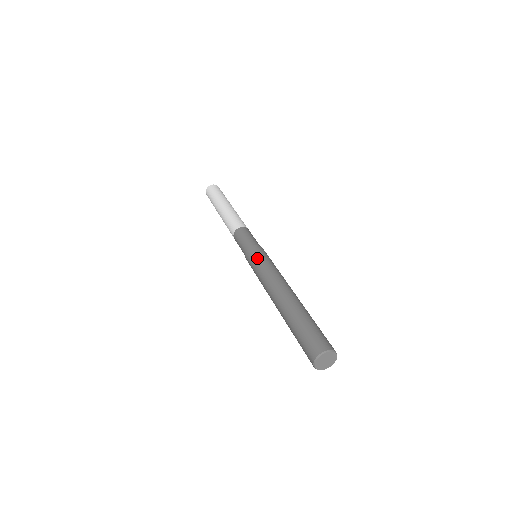
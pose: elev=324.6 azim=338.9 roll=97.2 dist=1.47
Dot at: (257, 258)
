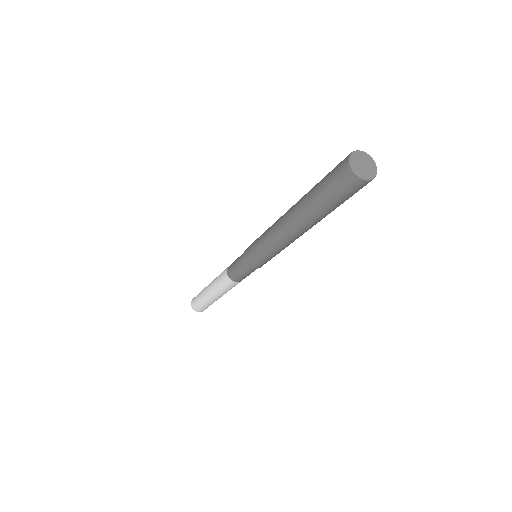
Dot at: occluded
